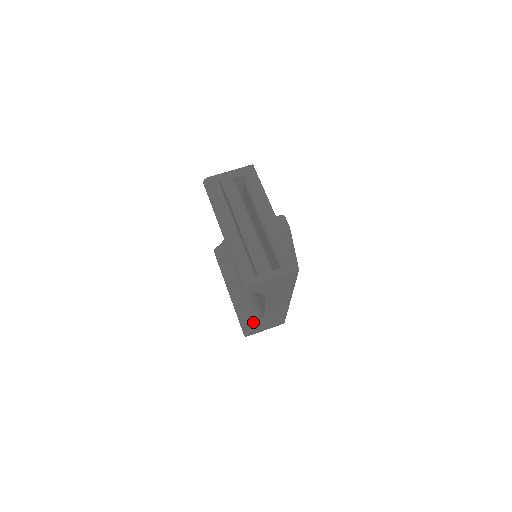
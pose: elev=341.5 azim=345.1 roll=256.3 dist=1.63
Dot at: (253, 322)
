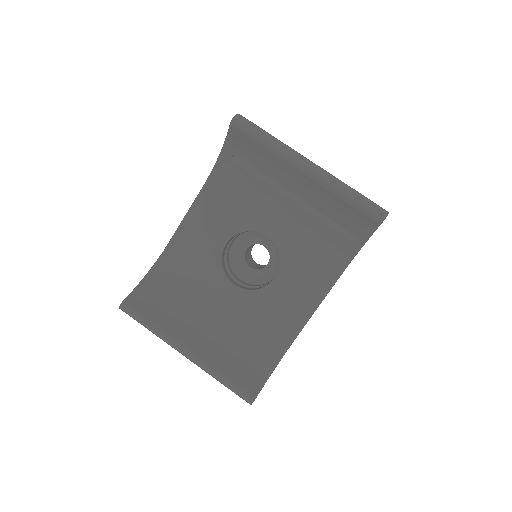
Dot at: (263, 368)
